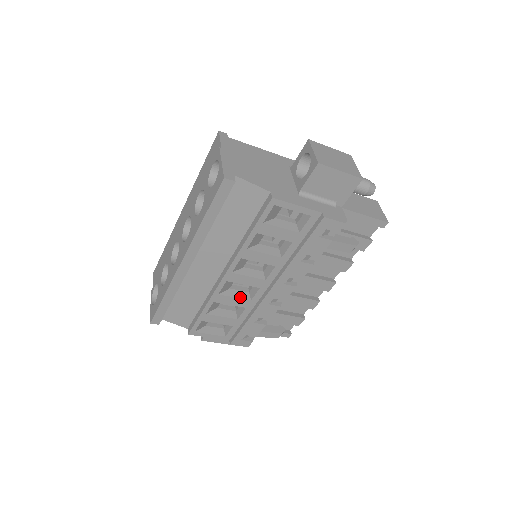
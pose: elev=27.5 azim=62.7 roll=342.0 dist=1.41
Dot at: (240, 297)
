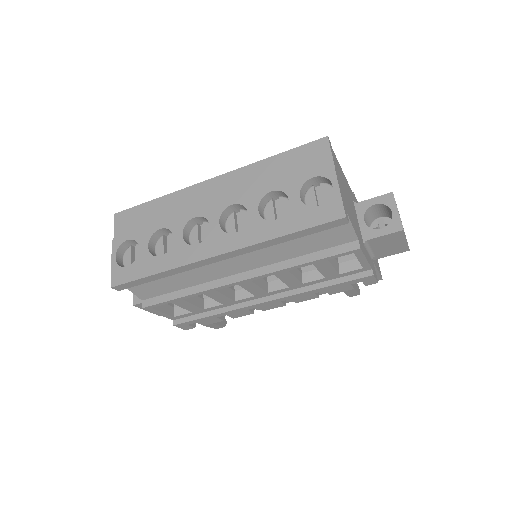
Dot at: (229, 296)
